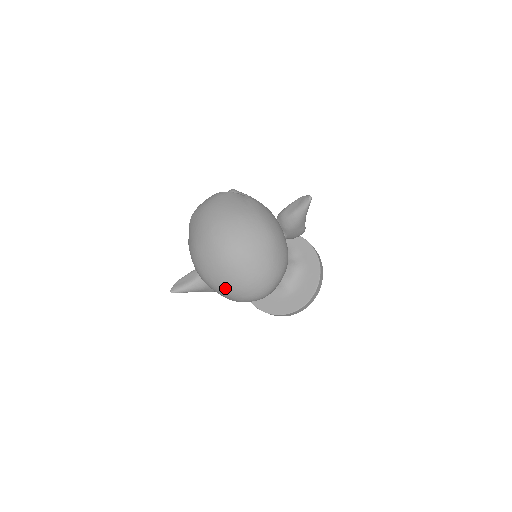
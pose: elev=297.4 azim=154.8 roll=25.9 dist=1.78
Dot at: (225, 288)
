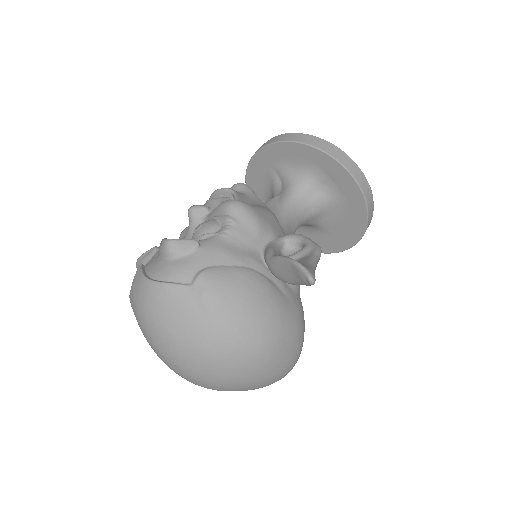
Dot at: occluded
